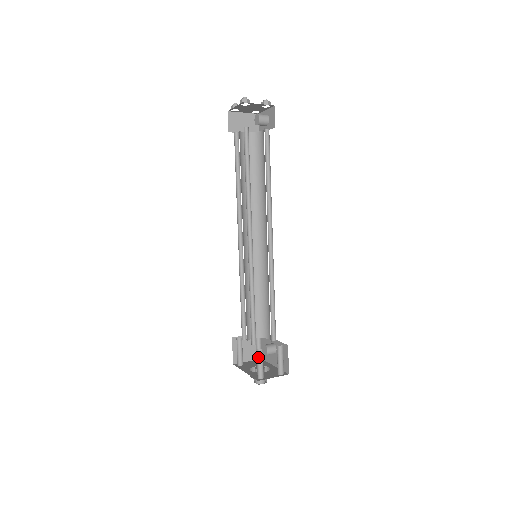
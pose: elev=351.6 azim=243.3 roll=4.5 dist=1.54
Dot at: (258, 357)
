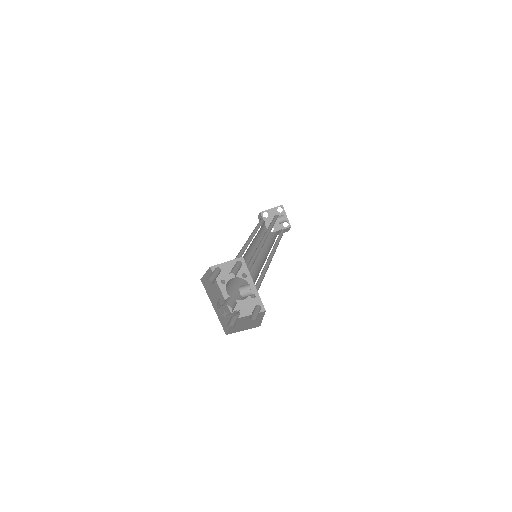
Dot at: occluded
